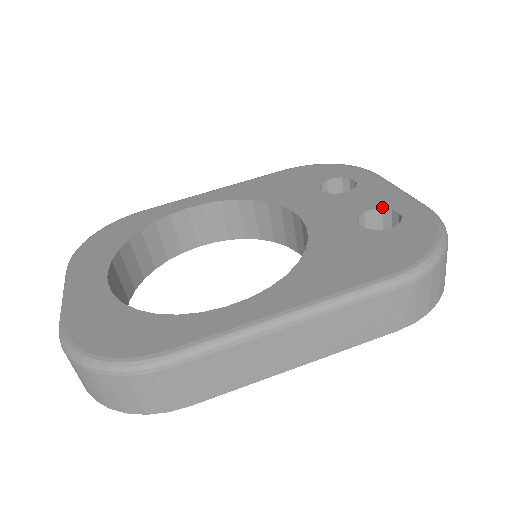
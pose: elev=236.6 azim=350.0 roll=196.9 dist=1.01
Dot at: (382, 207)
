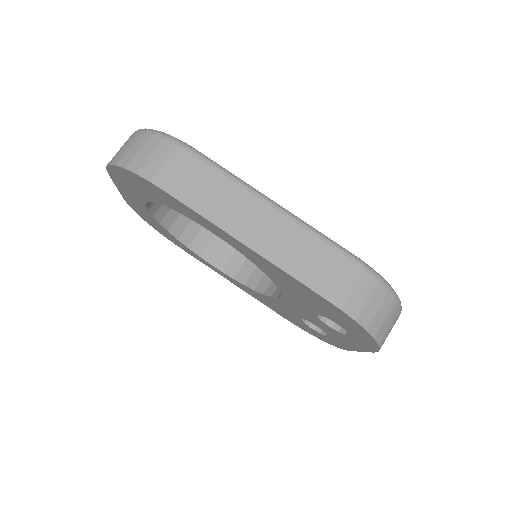
Dot at: occluded
